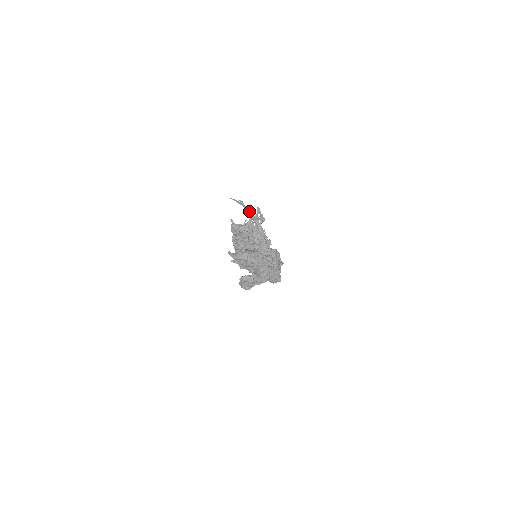
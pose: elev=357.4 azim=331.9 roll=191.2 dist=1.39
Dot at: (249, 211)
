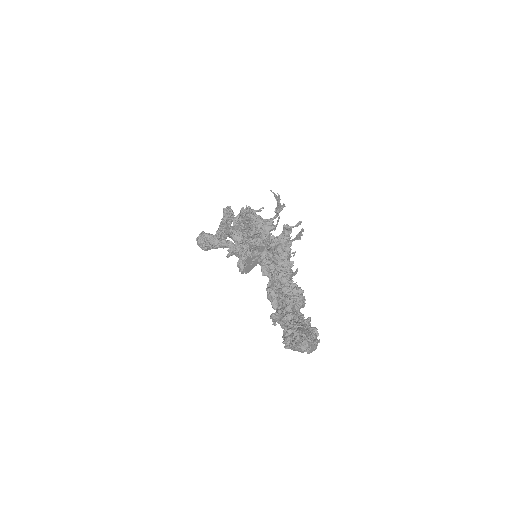
Dot at: (281, 210)
